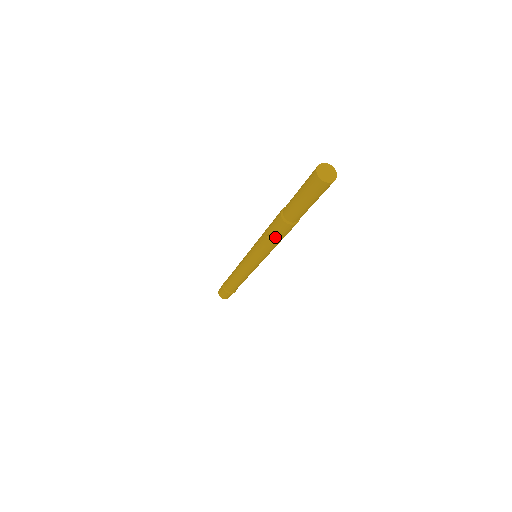
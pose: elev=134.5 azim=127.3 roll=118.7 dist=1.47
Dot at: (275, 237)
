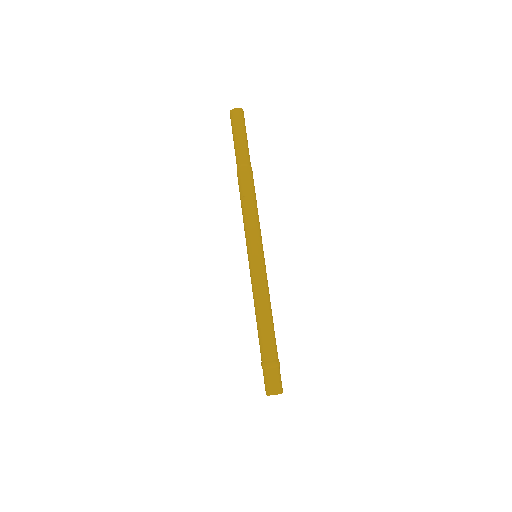
Dot at: (247, 192)
